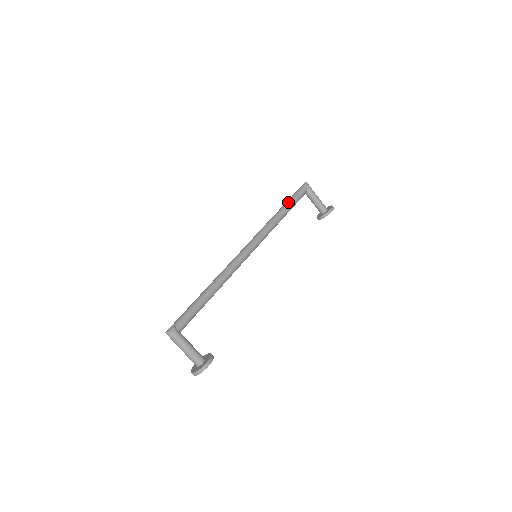
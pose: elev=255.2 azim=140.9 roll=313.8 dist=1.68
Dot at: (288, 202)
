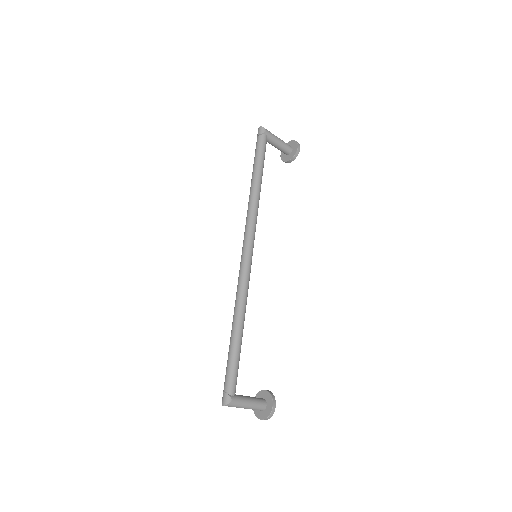
Dot at: (257, 167)
